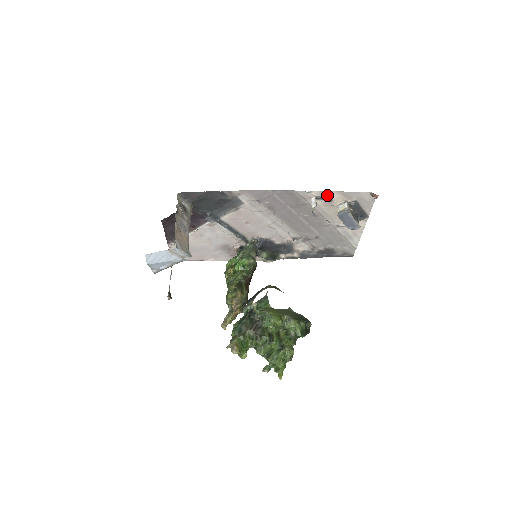
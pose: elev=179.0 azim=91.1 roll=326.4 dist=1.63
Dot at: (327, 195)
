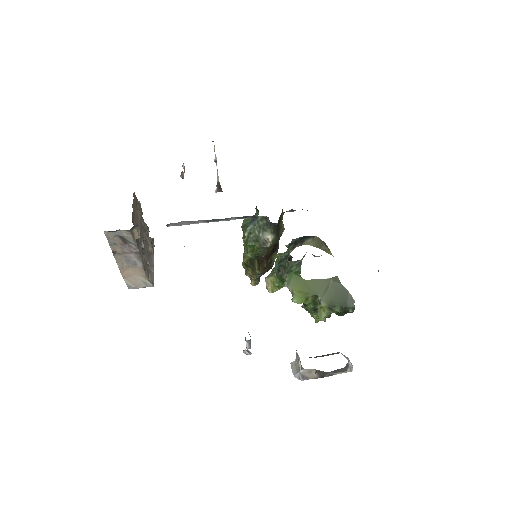
Dot at: occluded
